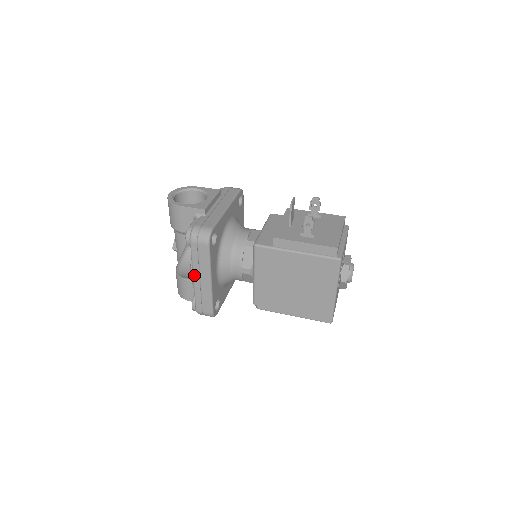
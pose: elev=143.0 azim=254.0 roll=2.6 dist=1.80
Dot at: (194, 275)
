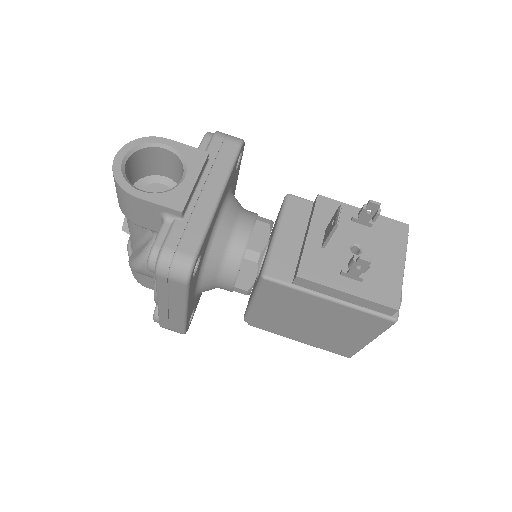
Dot at: (159, 302)
